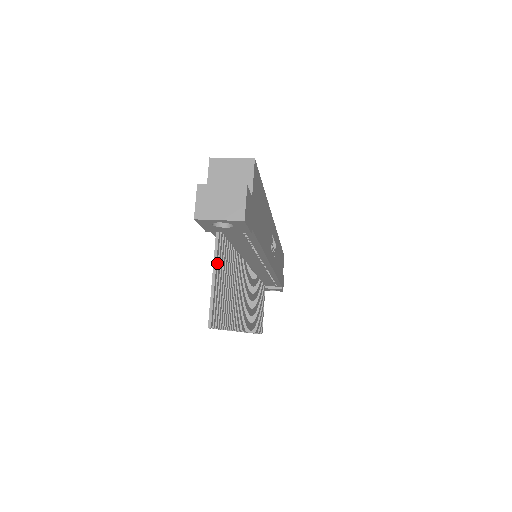
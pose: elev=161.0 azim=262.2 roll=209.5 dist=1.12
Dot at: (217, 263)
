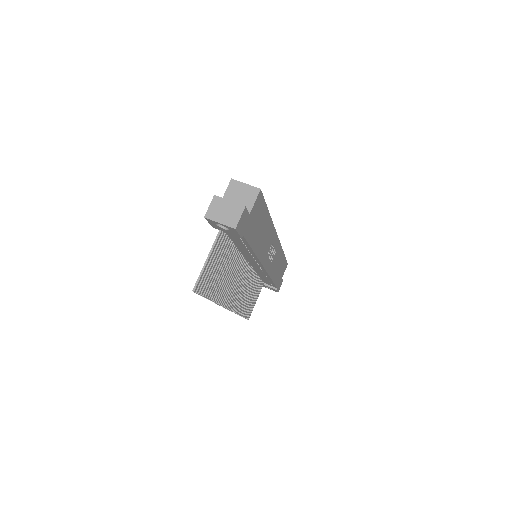
Dot at: (213, 251)
